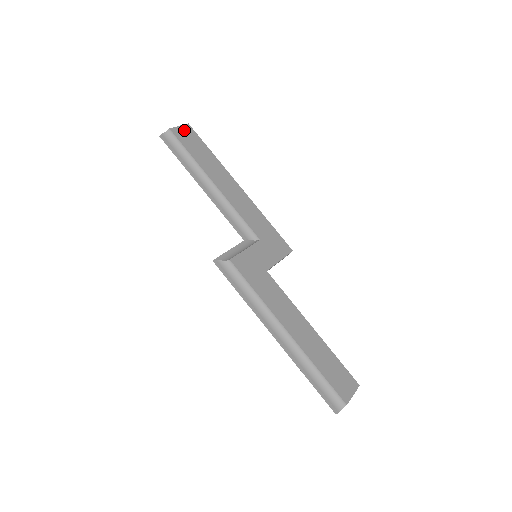
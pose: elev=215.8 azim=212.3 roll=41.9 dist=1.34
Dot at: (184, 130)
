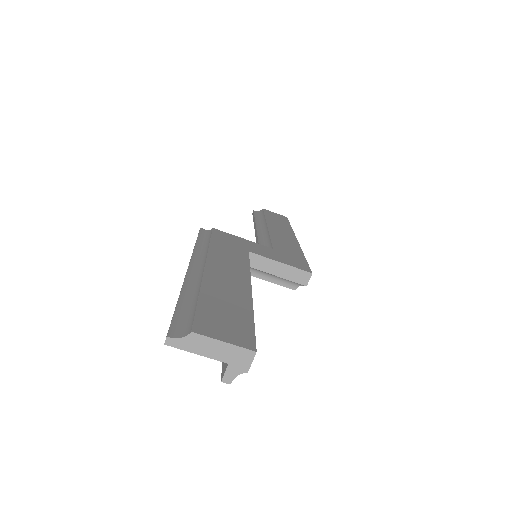
Dot at: (277, 215)
